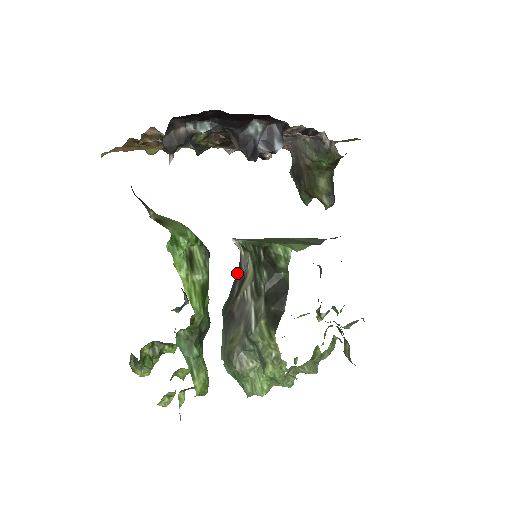
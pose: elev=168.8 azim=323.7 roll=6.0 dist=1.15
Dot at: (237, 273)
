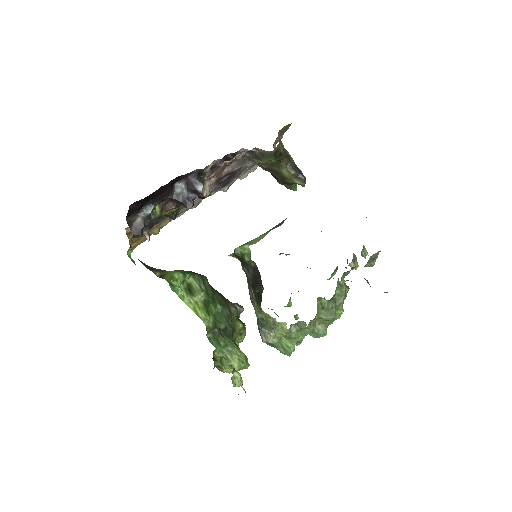
Dot at: occluded
